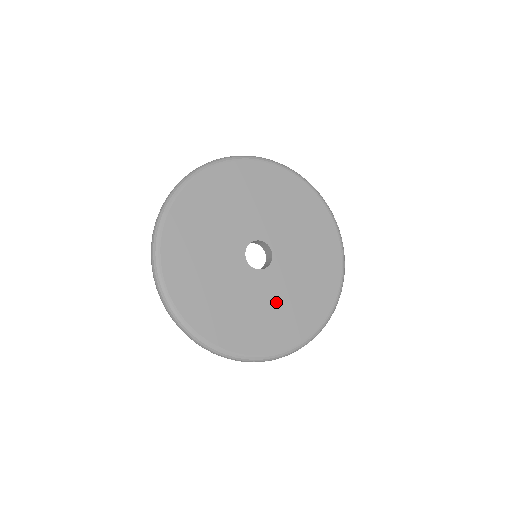
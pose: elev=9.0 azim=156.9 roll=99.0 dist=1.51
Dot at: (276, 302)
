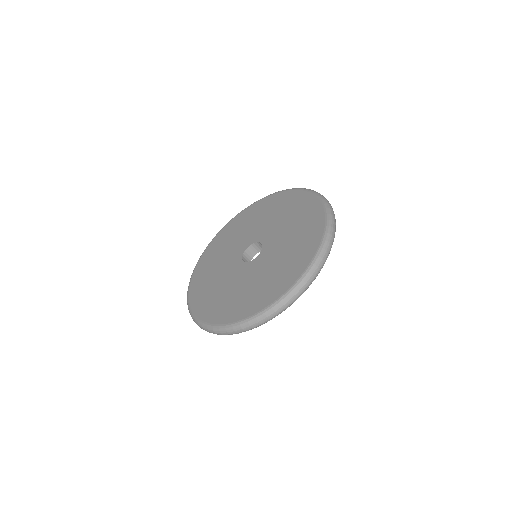
Dot at: (287, 239)
